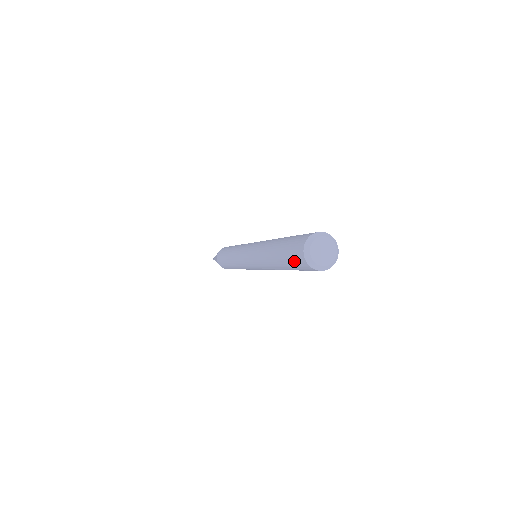
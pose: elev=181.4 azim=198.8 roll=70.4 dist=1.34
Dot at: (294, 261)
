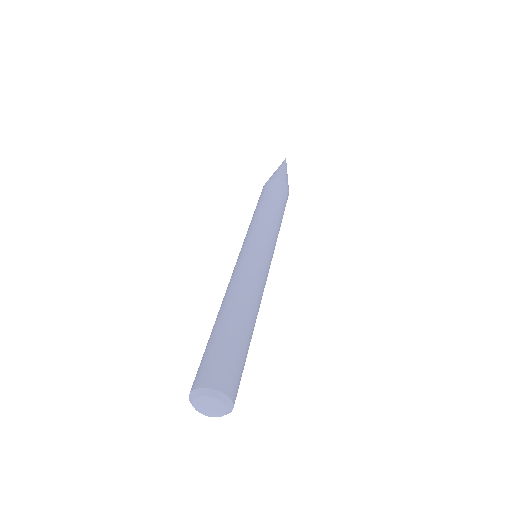
Dot at: occluded
